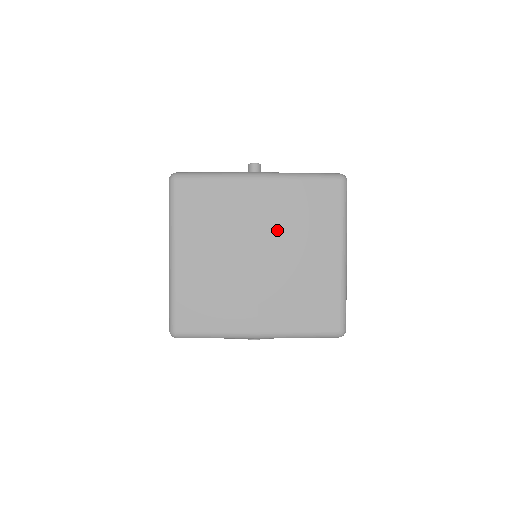
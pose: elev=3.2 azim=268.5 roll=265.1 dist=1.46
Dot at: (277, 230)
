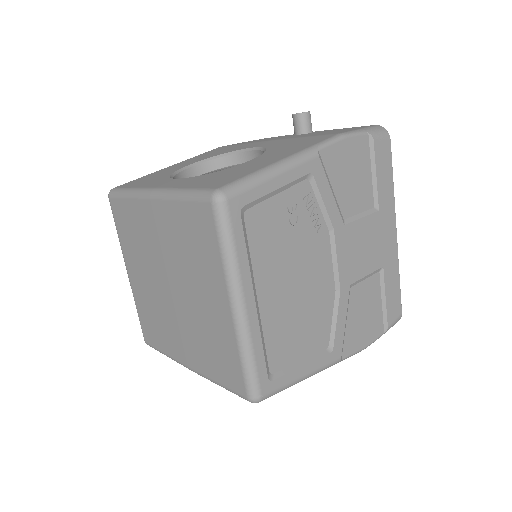
Dot at: (175, 261)
